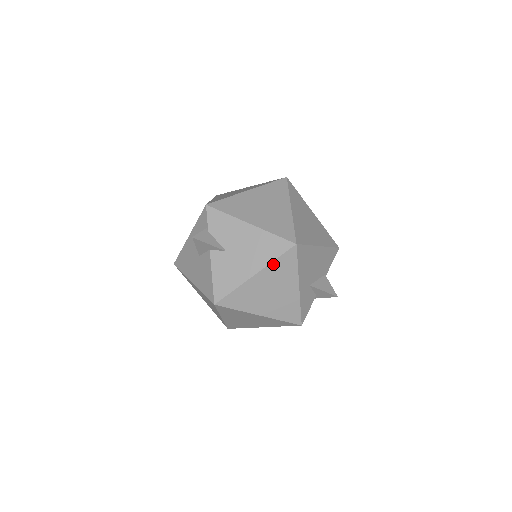
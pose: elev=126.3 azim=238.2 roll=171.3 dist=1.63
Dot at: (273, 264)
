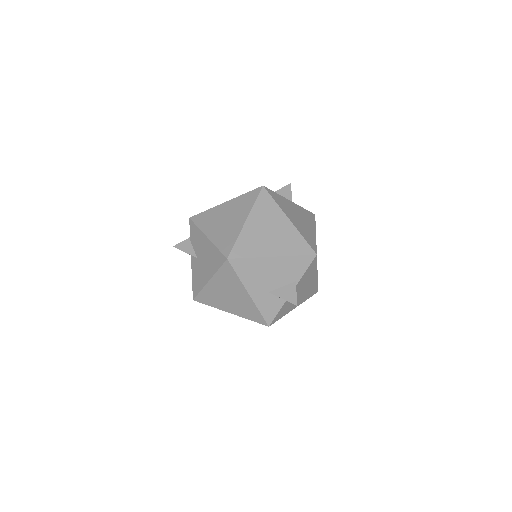
Dot at: (218, 274)
